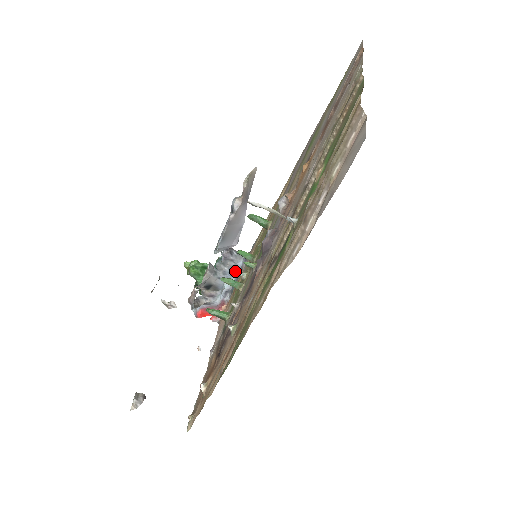
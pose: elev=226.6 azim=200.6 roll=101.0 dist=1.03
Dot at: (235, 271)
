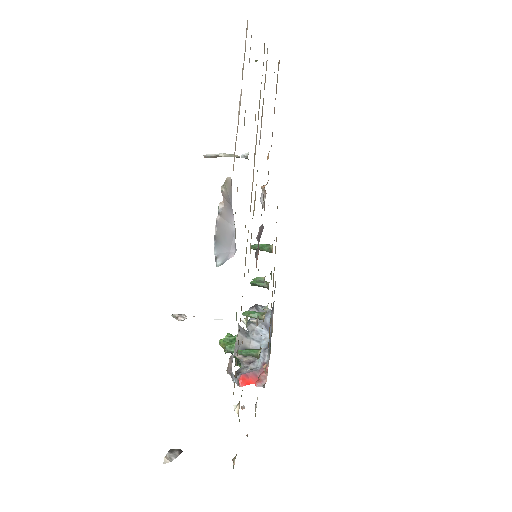
Dot at: (267, 327)
